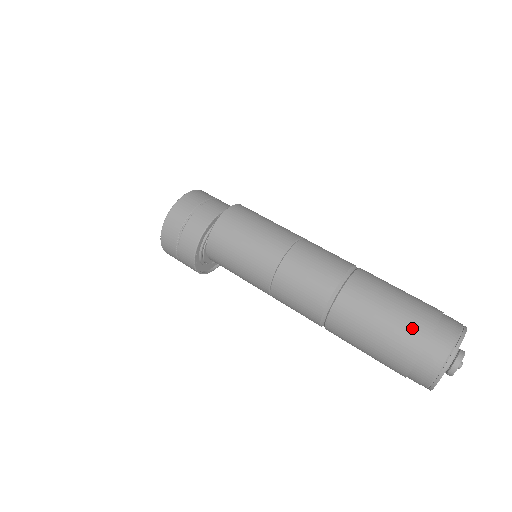
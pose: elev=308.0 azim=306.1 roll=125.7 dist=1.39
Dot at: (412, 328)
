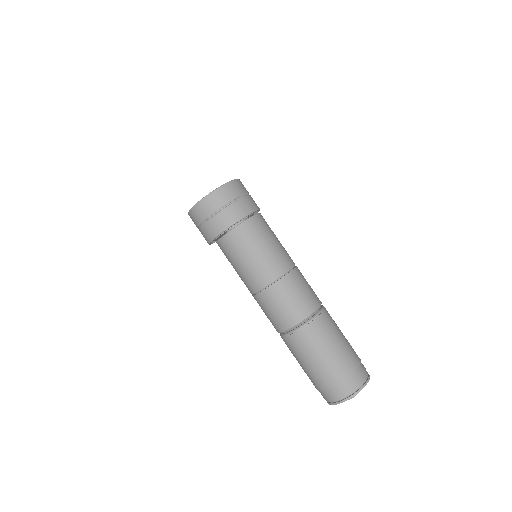
Dot at: (318, 380)
